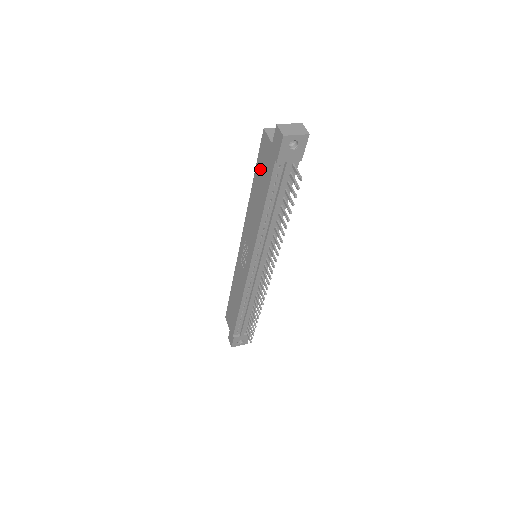
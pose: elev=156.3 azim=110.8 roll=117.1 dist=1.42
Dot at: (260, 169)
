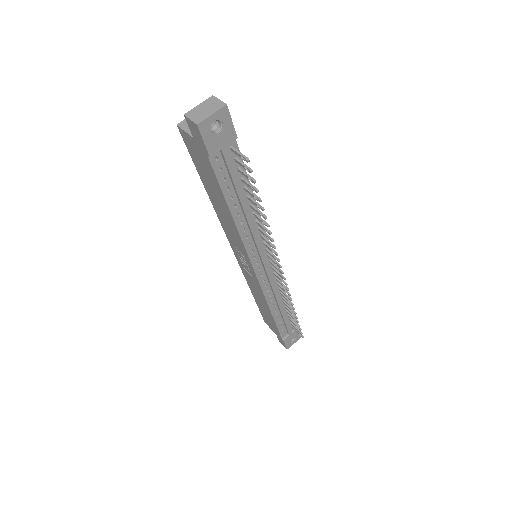
Dot at: (201, 170)
